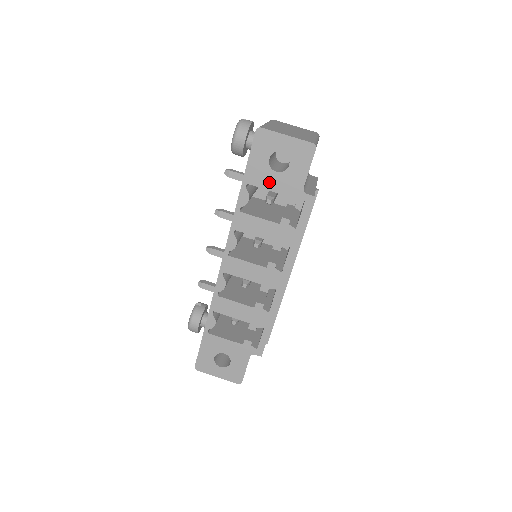
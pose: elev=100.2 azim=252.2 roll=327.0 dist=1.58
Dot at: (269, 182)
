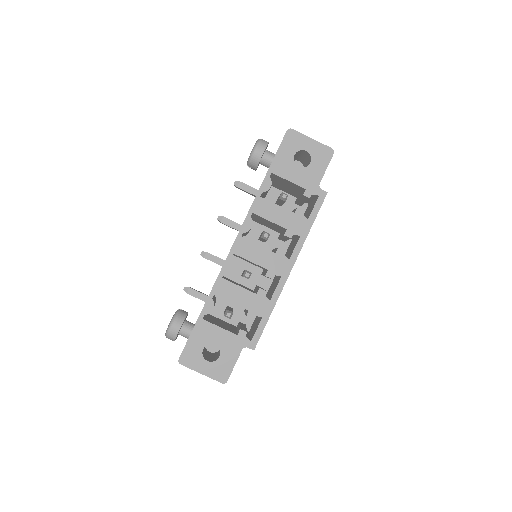
Dot at: (291, 174)
